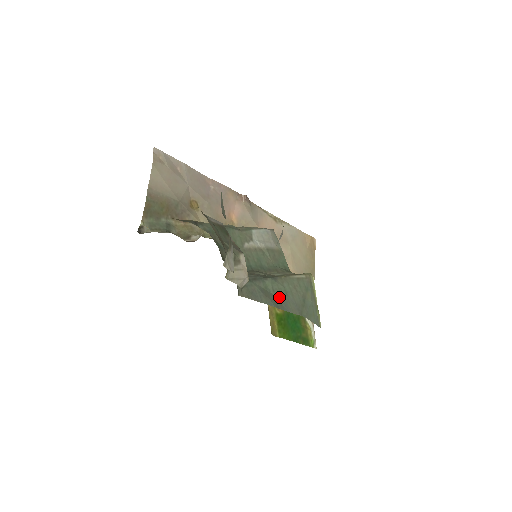
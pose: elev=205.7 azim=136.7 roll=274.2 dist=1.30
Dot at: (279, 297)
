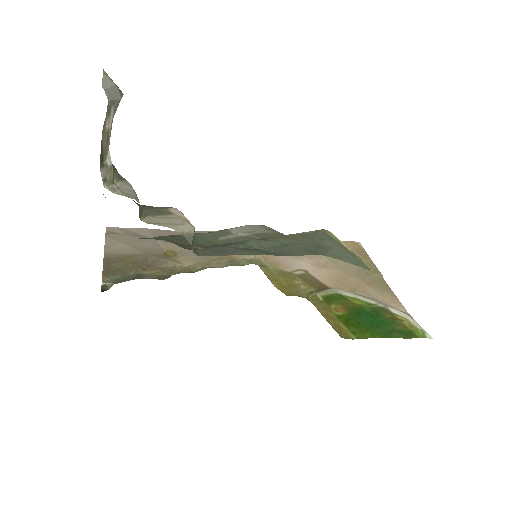
Dot at: (273, 250)
